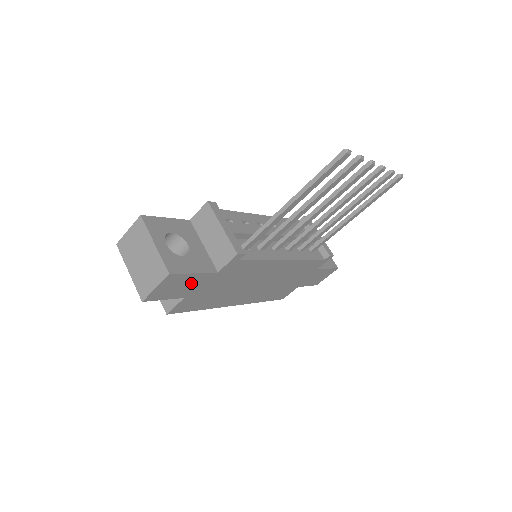
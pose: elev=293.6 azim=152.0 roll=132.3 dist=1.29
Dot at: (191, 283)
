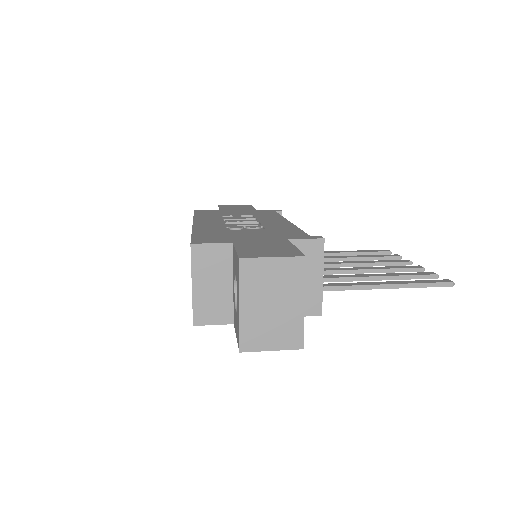
Dot at: occluded
